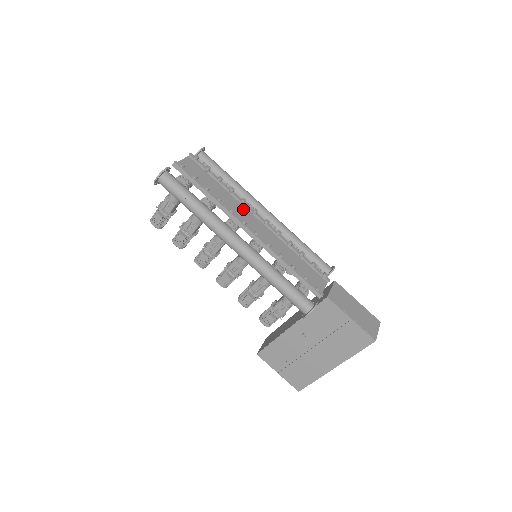
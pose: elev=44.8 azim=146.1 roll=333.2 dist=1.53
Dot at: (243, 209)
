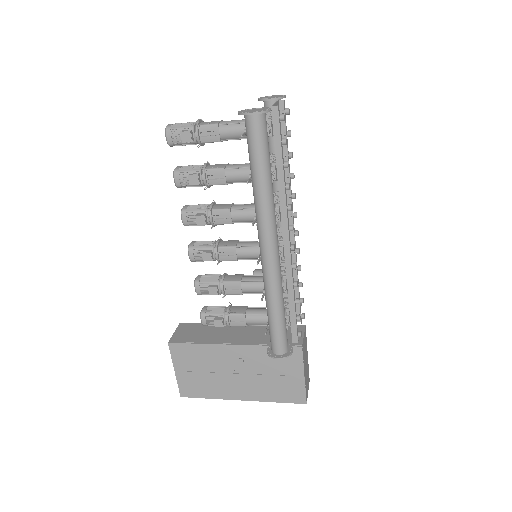
Dot at: occluded
